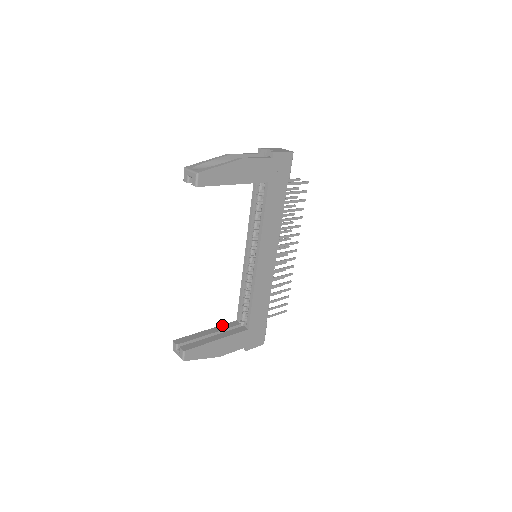
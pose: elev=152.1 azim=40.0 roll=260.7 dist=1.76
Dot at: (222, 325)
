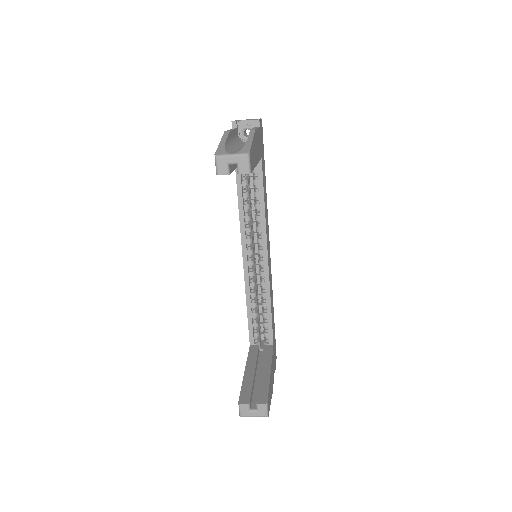
Dot at: (248, 357)
